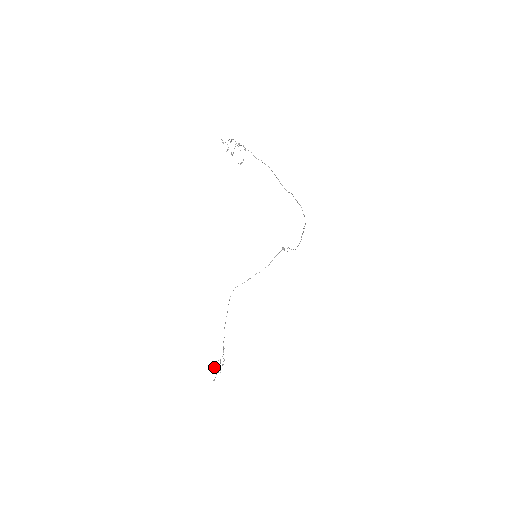
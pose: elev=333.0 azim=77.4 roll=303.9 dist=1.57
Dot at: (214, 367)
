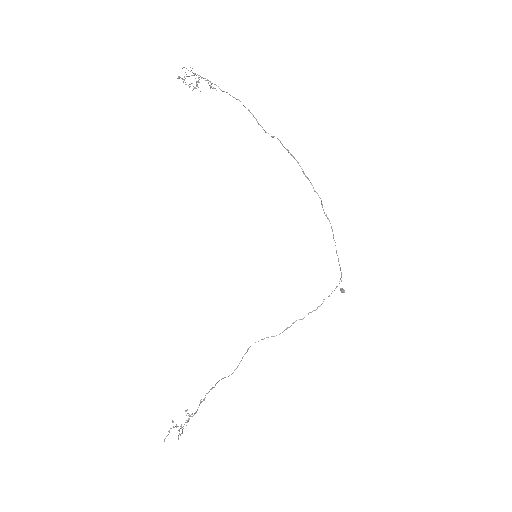
Dot at: occluded
